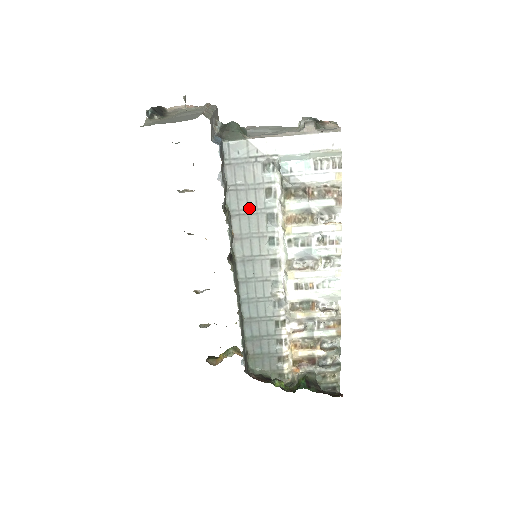
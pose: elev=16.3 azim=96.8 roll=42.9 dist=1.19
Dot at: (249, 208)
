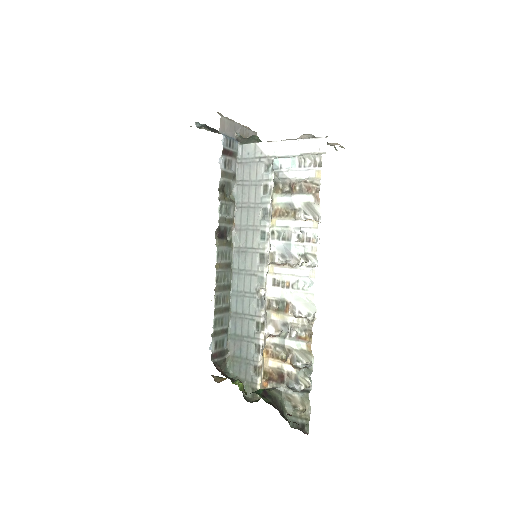
Dot at: (249, 202)
